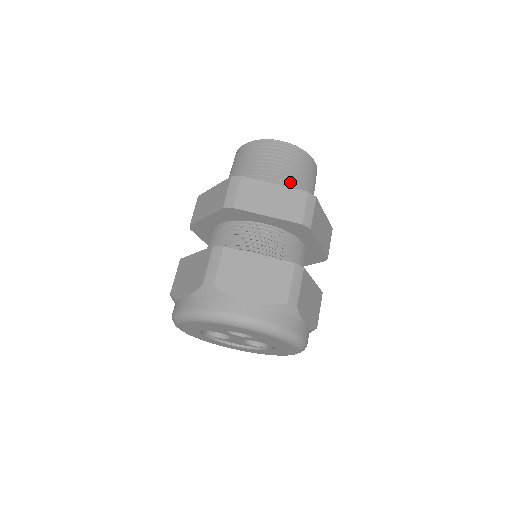
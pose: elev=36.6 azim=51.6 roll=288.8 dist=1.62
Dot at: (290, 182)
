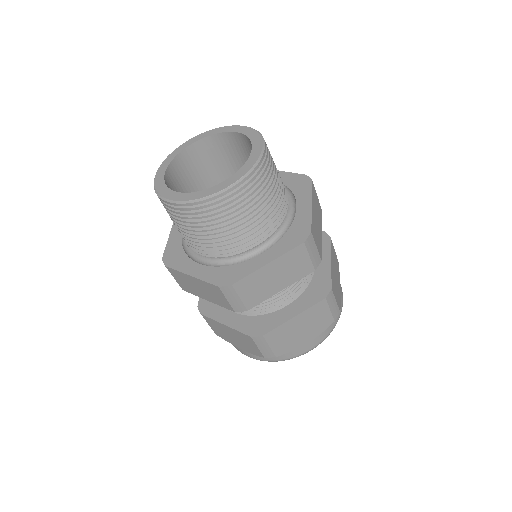
Dot at: (211, 242)
